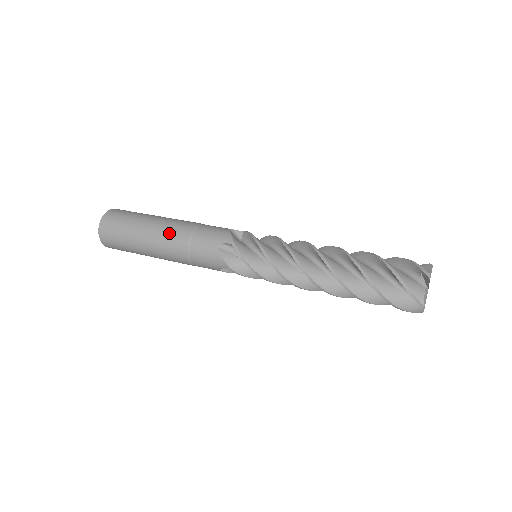
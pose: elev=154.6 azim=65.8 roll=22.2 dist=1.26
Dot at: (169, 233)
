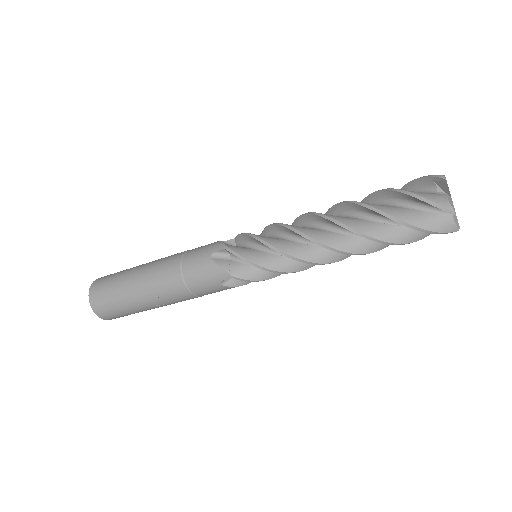
Dot at: occluded
